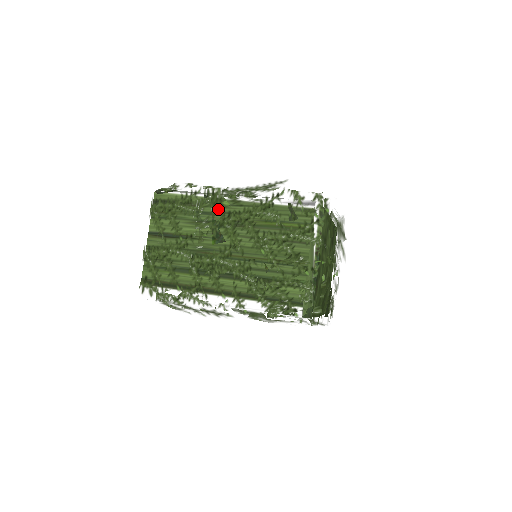
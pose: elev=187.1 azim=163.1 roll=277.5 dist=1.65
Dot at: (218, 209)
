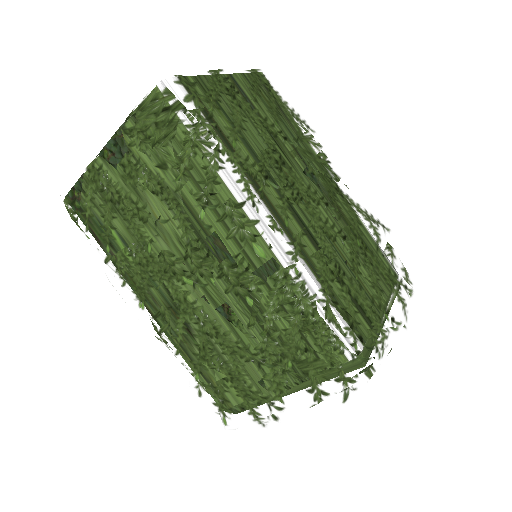
Dot at: (320, 163)
